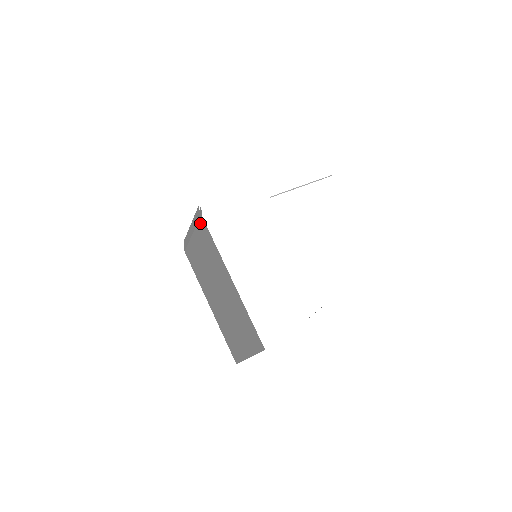
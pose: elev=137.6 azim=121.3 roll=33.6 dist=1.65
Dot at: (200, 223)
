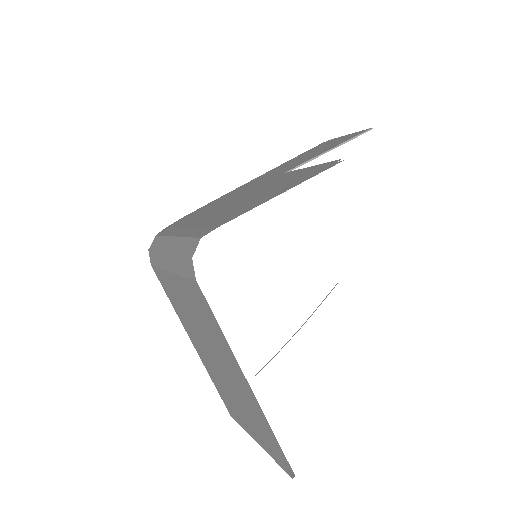
Dot at: (190, 284)
